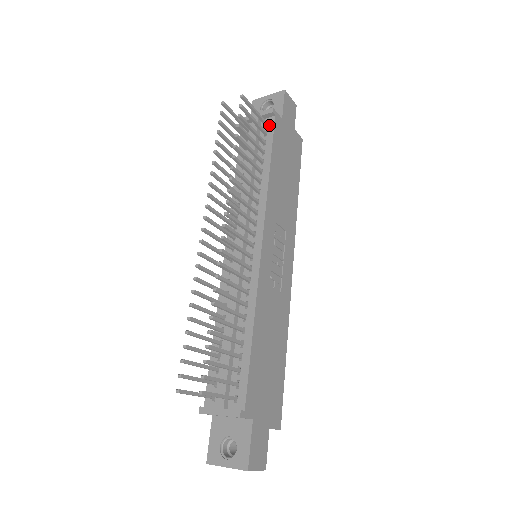
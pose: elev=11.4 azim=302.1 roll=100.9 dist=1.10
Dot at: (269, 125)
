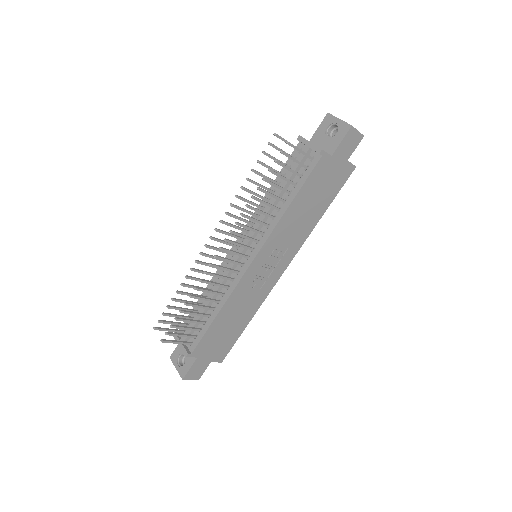
Dot at: (313, 161)
